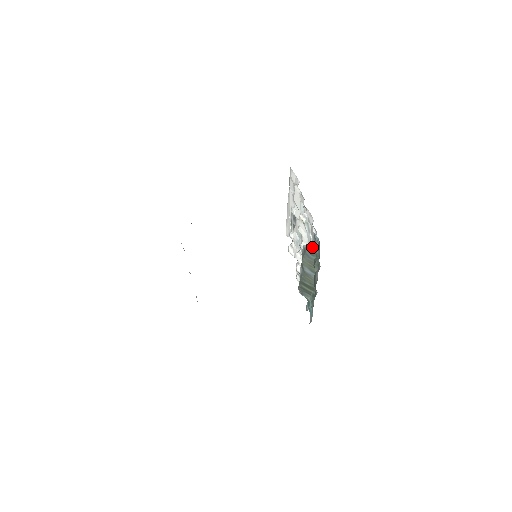
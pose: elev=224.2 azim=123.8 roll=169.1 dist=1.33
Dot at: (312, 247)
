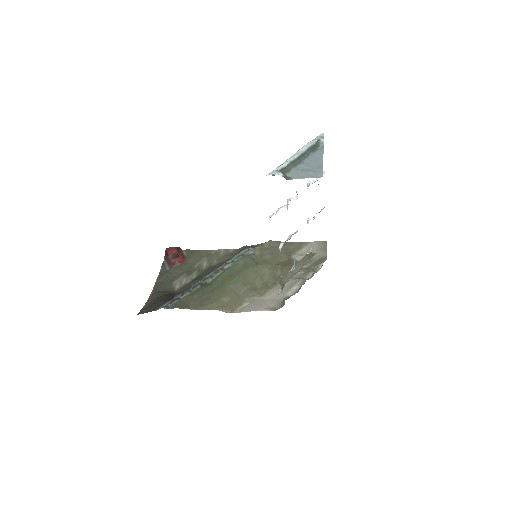
Dot at: occluded
